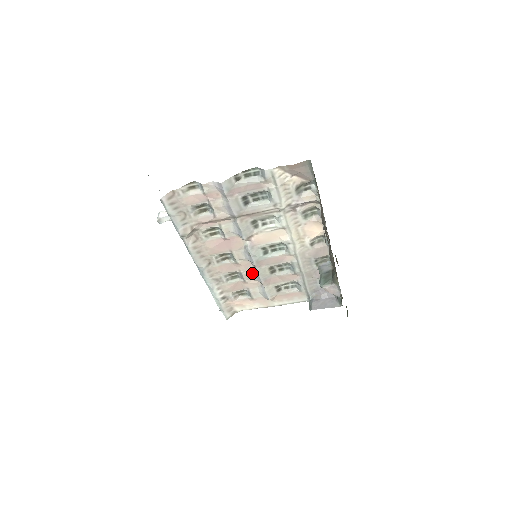
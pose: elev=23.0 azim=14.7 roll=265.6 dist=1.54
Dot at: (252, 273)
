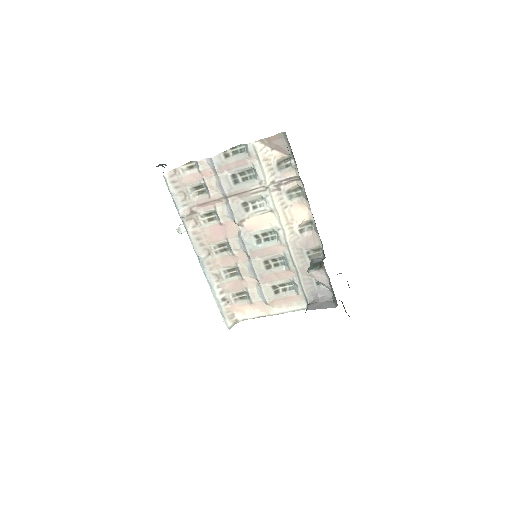
Dot at: (248, 267)
